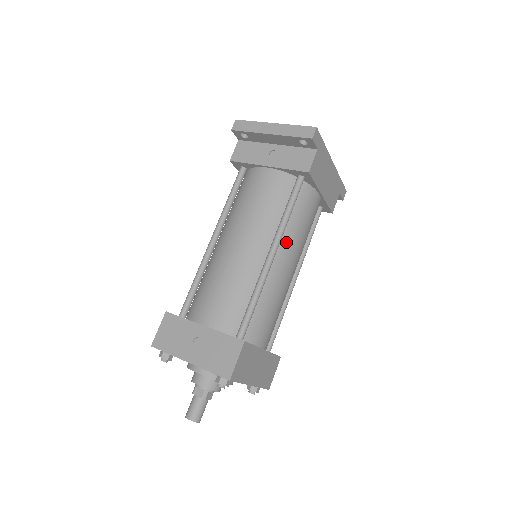
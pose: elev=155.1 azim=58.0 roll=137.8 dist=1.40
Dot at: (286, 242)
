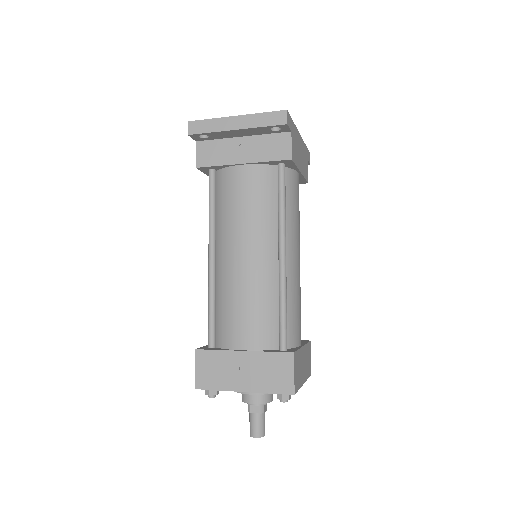
Dot at: (289, 236)
